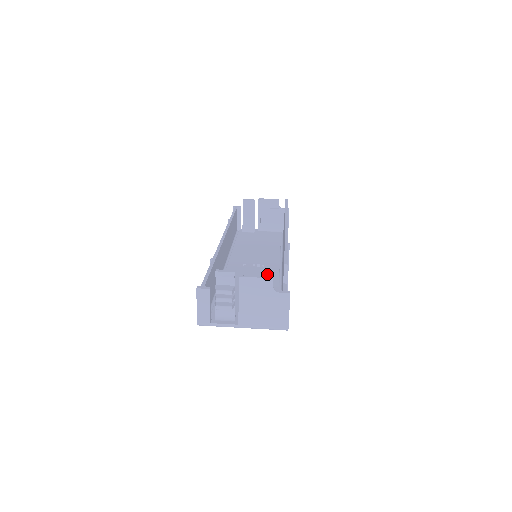
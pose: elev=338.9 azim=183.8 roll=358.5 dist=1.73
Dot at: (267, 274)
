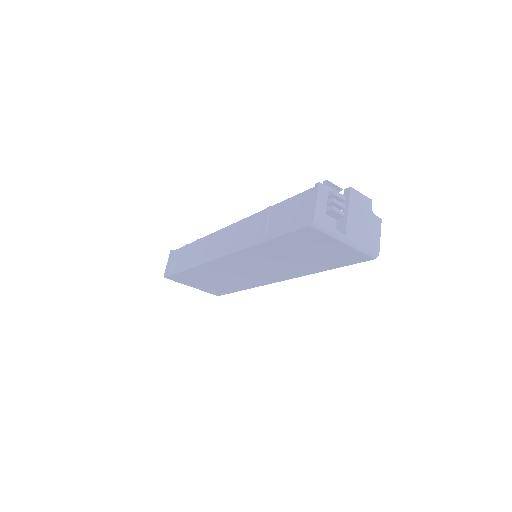
Dot at: occluded
